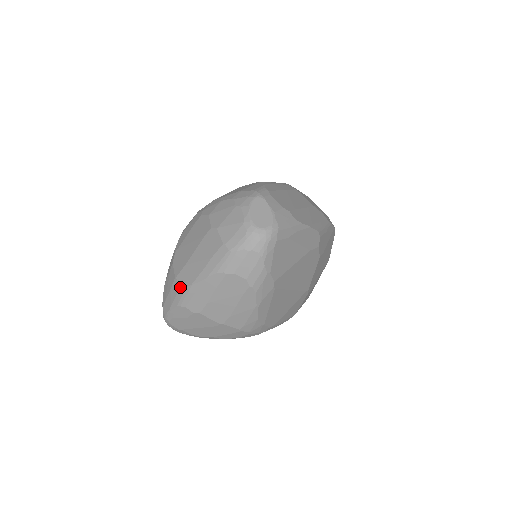
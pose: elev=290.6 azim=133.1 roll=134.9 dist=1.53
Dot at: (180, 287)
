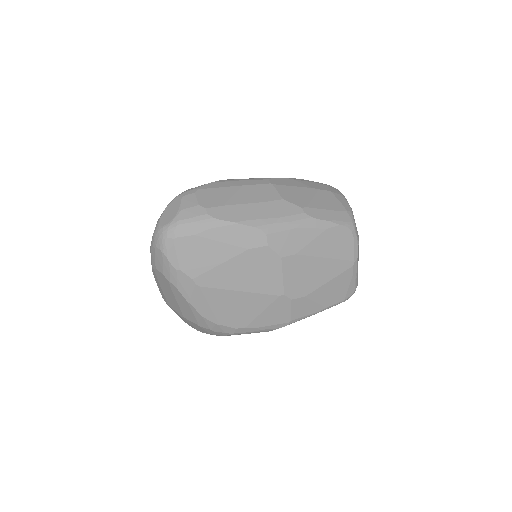
Dot at: occluded
